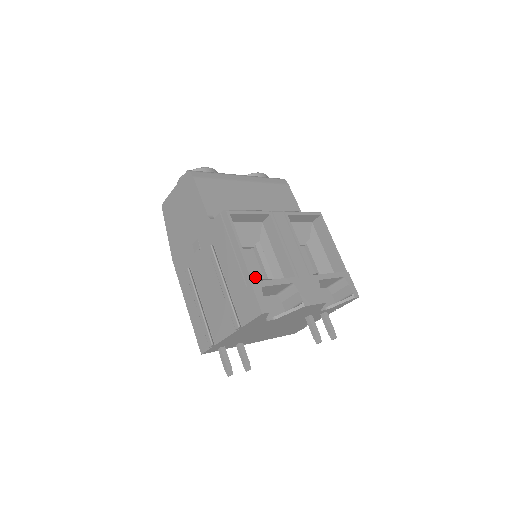
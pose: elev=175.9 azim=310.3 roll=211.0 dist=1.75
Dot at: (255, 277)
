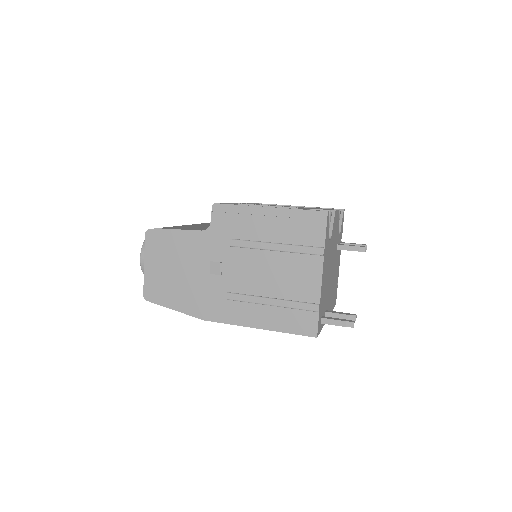
Dot at: occluded
